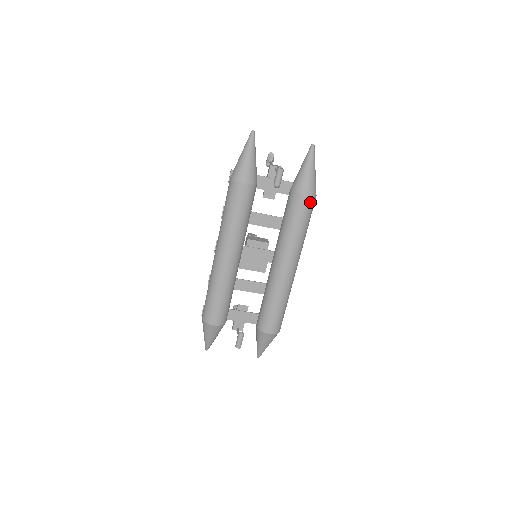
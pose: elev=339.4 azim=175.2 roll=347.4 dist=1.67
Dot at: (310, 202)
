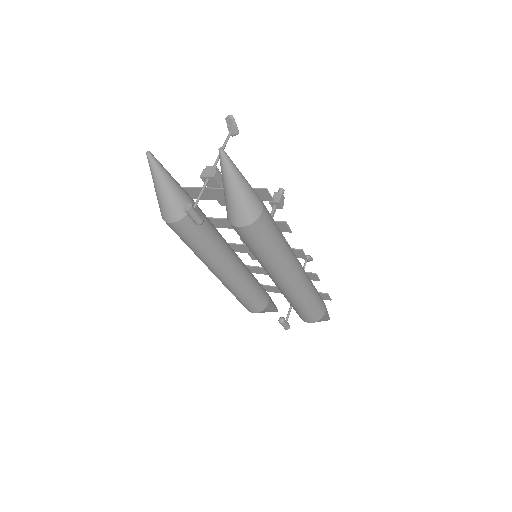
Dot at: (250, 230)
